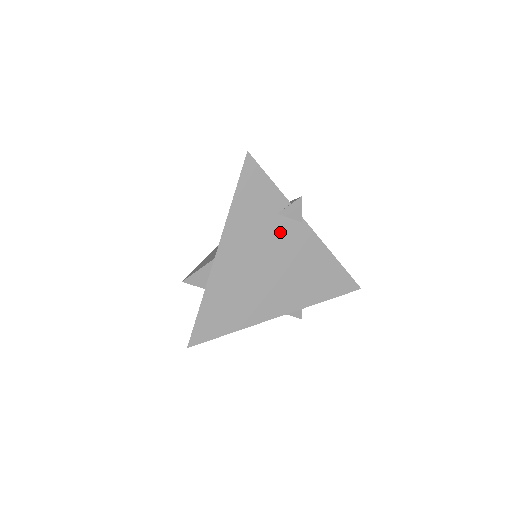
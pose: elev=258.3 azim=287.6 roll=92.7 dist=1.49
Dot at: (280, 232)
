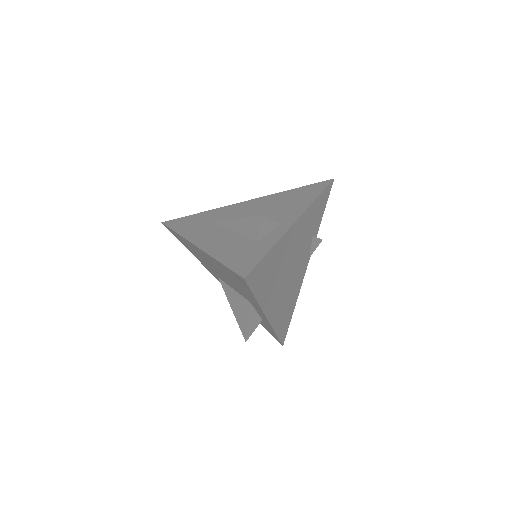
Dot at: (306, 250)
